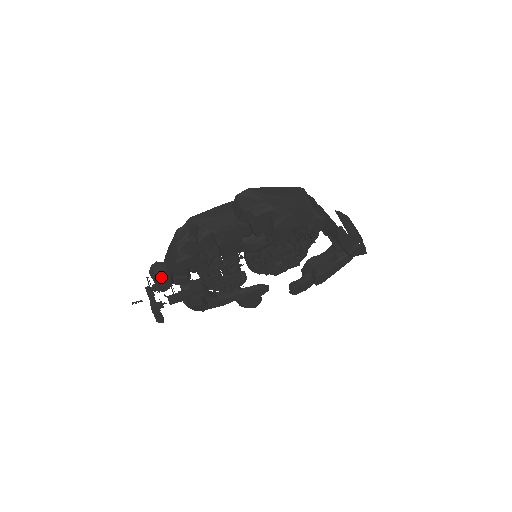
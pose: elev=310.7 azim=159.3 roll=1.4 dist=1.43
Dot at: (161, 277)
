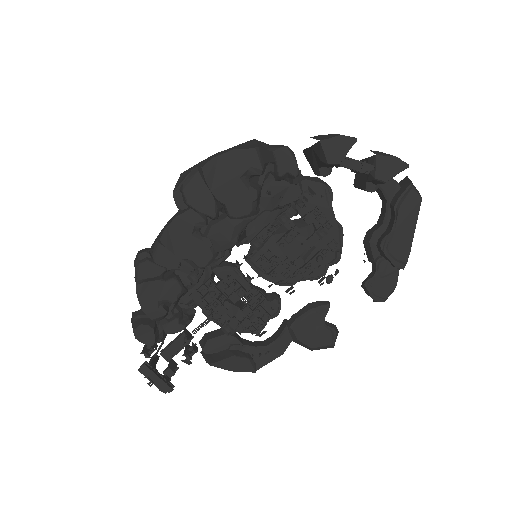
Dot at: (135, 325)
